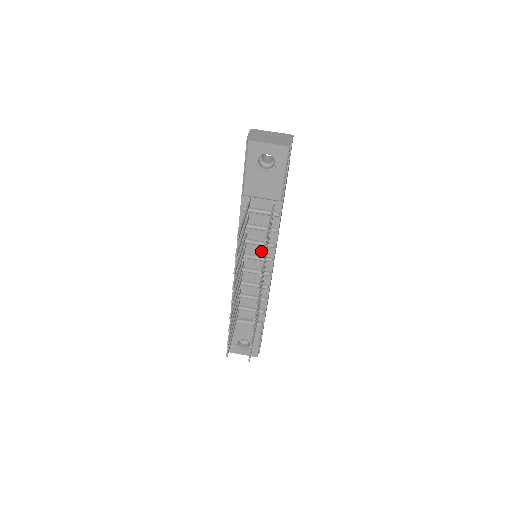
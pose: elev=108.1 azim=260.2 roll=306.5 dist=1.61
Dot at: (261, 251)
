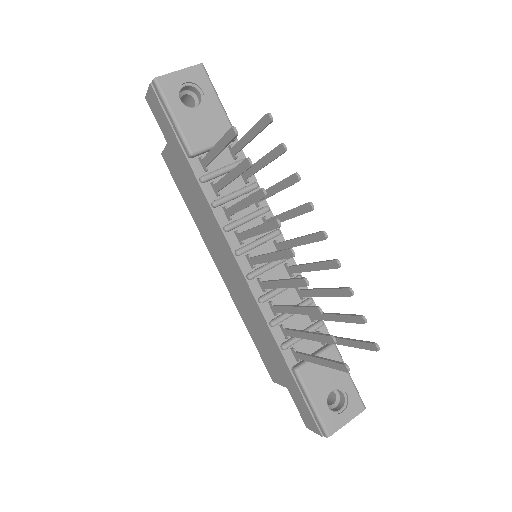
Dot at: occluded
